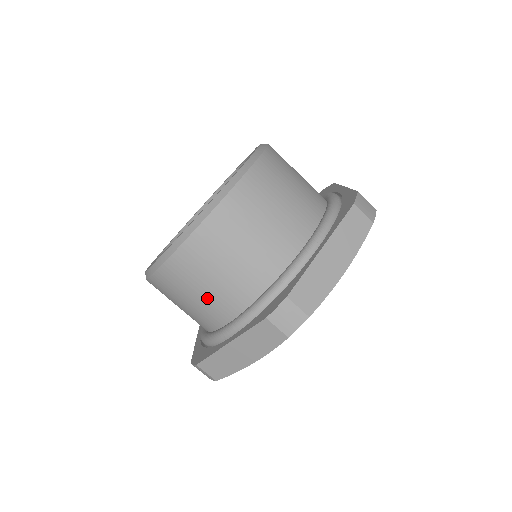
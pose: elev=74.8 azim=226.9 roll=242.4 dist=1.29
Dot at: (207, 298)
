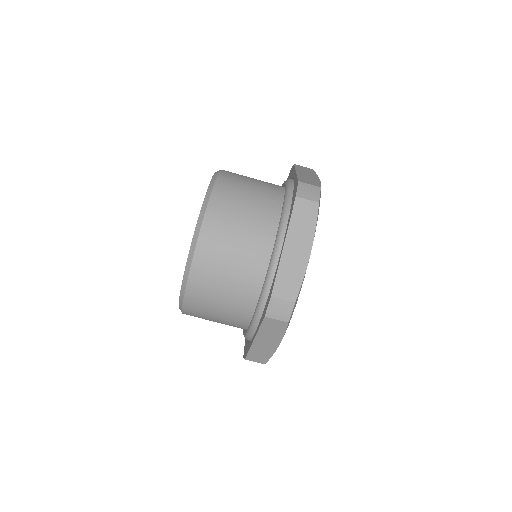
Dot at: (246, 239)
